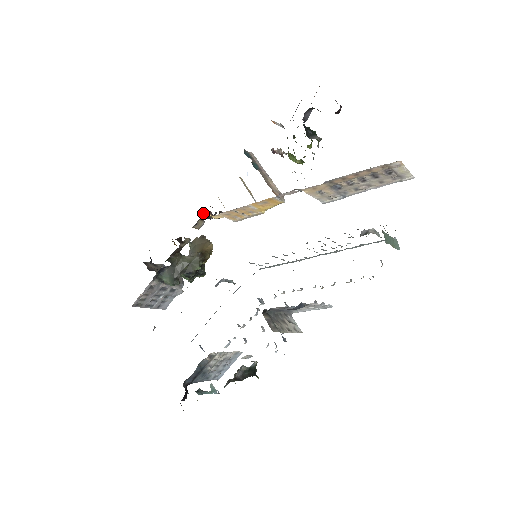
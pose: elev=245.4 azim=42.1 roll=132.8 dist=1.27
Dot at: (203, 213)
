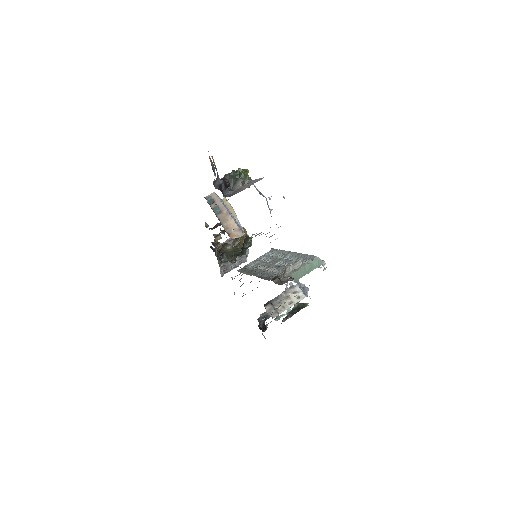
Dot at: (214, 235)
